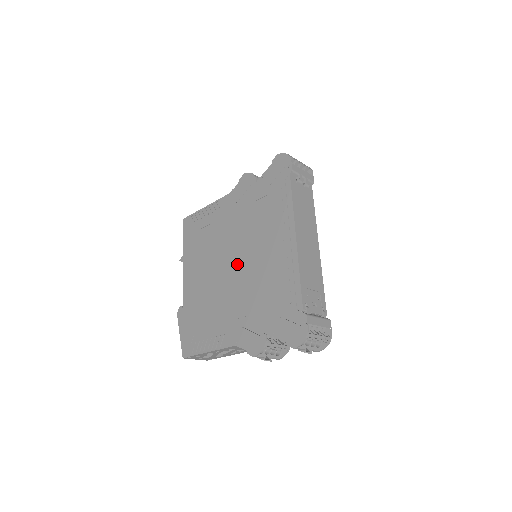
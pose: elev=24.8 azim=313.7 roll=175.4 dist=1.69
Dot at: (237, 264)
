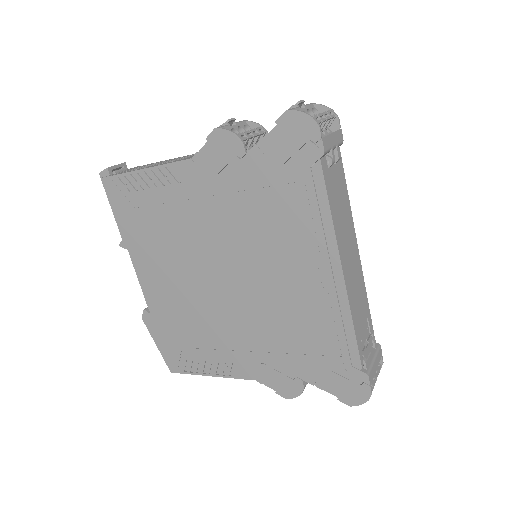
Dot at: (235, 281)
